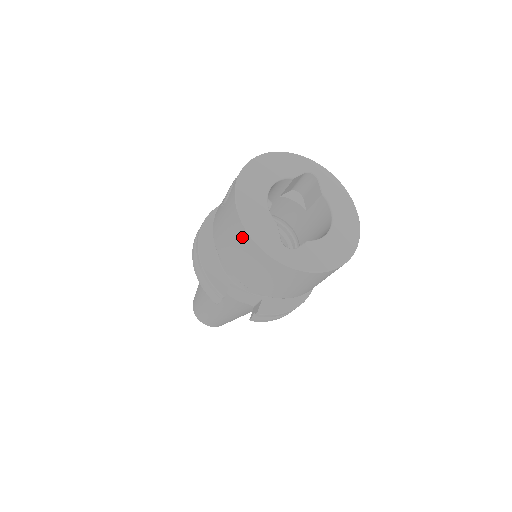
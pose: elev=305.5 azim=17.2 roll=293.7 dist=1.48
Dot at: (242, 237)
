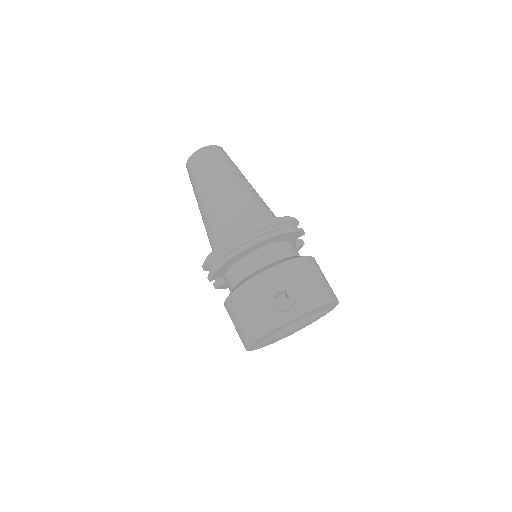
Dot at: (248, 334)
